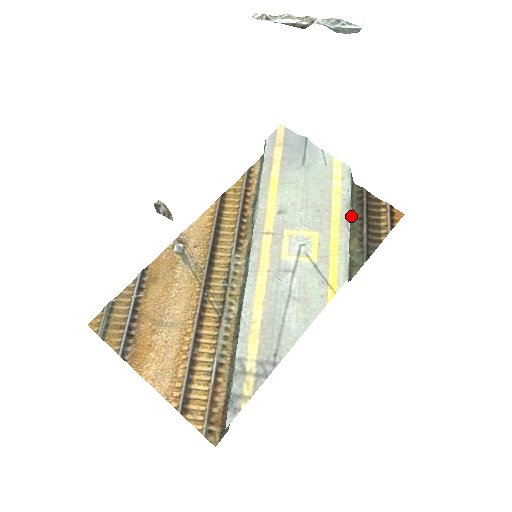
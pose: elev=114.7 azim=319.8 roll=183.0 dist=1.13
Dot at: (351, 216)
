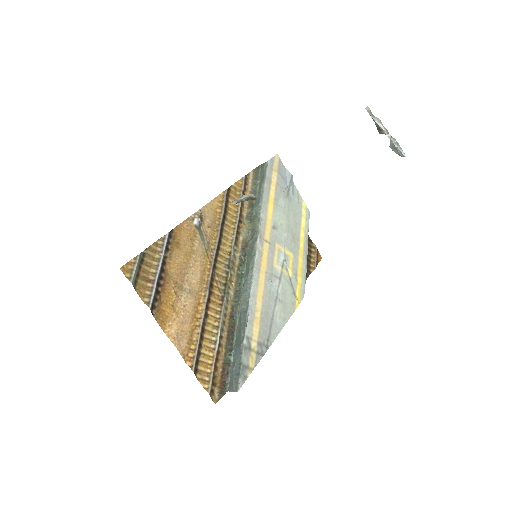
Dot at: (307, 249)
